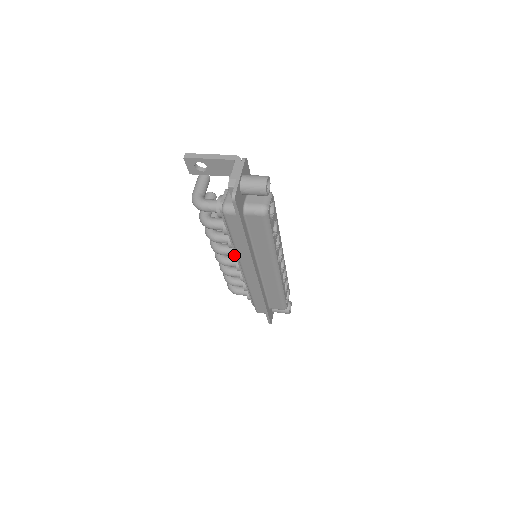
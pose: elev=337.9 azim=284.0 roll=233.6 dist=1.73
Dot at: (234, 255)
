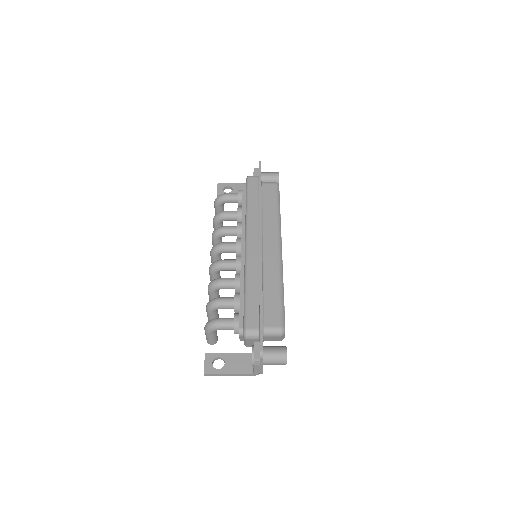
Dot at: (238, 239)
